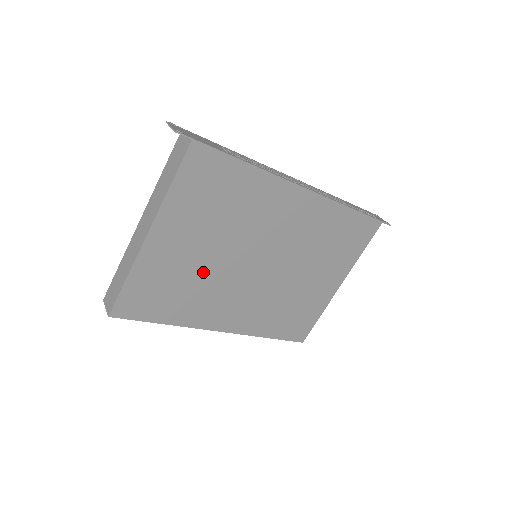
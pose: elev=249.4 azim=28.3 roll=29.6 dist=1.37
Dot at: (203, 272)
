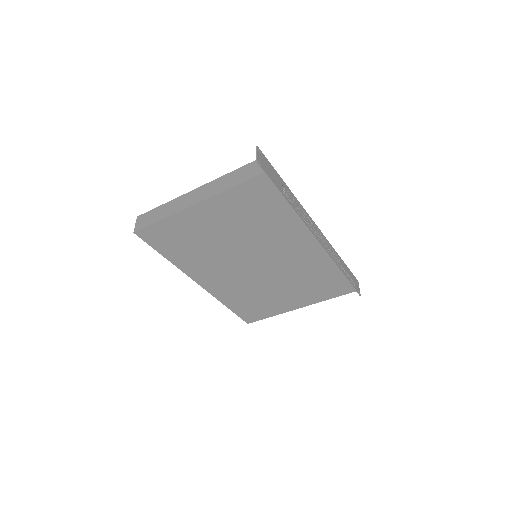
Dot at: (213, 246)
